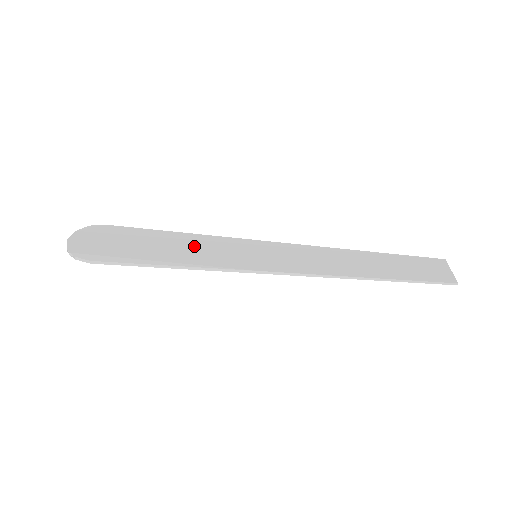
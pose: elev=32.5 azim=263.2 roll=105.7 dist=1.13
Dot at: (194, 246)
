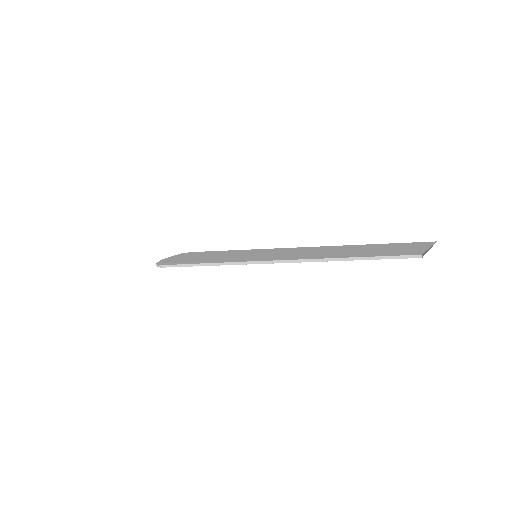
Dot at: (223, 255)
